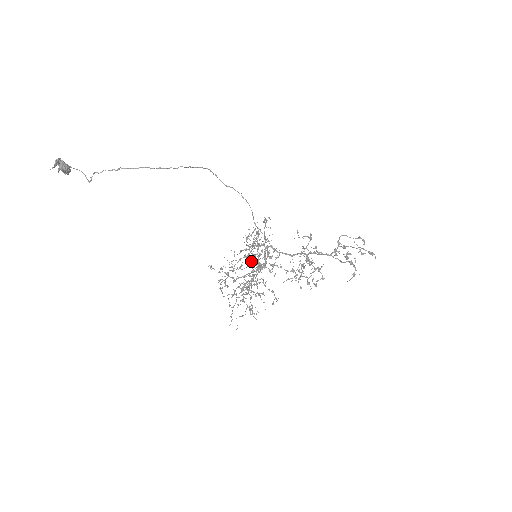
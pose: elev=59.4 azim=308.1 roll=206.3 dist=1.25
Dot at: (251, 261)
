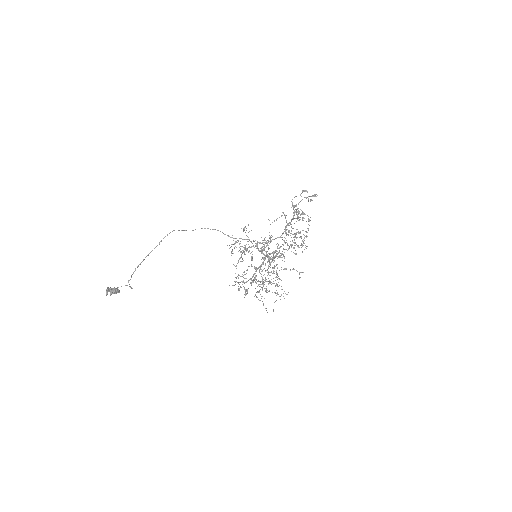
Dot at: occluded
